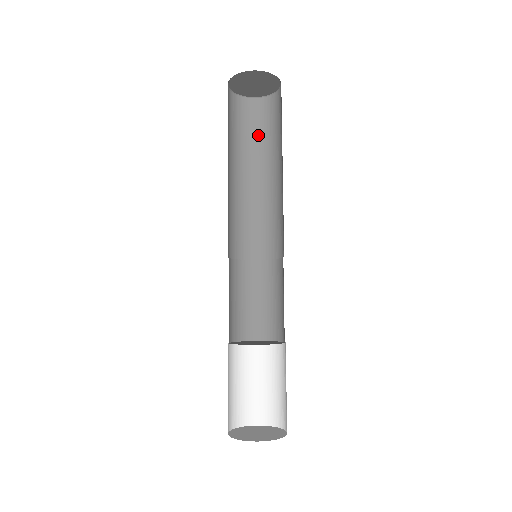
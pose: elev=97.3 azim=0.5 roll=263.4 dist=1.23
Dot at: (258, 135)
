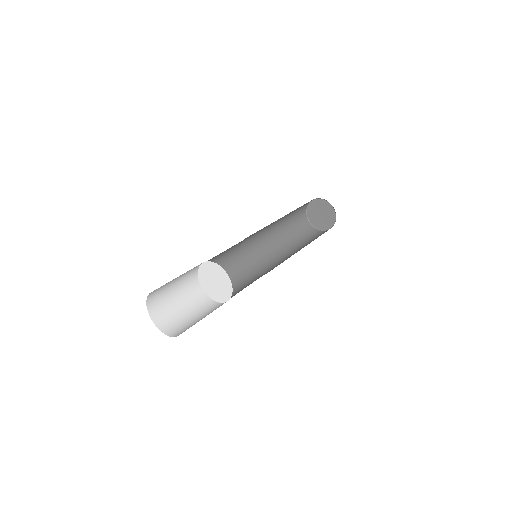
Dot at: (304, 238)
